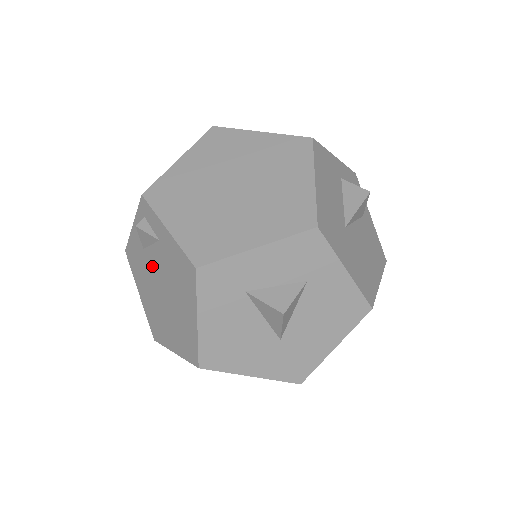
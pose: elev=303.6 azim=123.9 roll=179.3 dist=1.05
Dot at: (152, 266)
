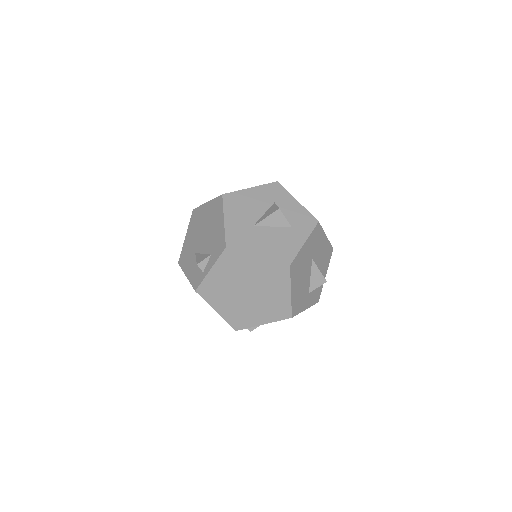
Dot at: occluded
